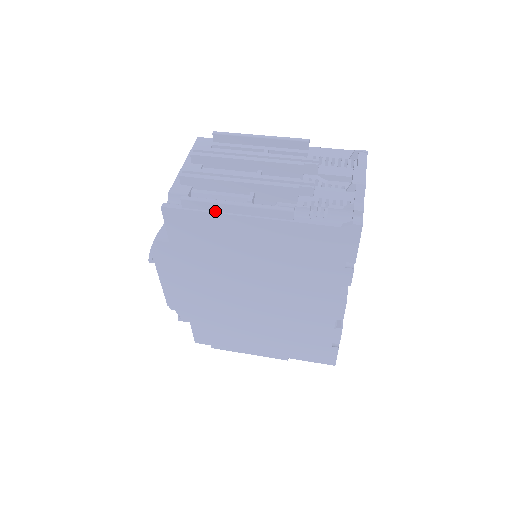
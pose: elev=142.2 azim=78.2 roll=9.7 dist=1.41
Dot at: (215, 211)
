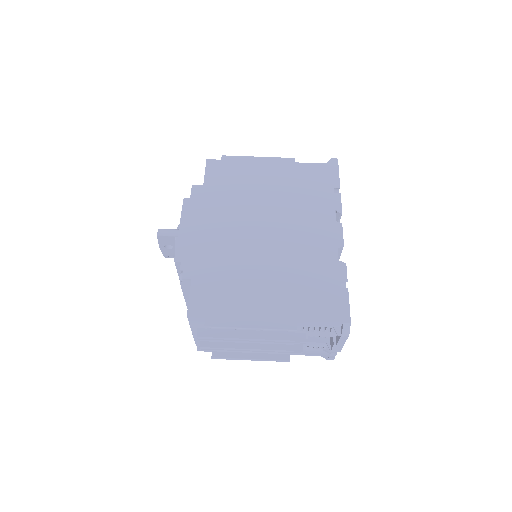
Dot at: (236, 352)
